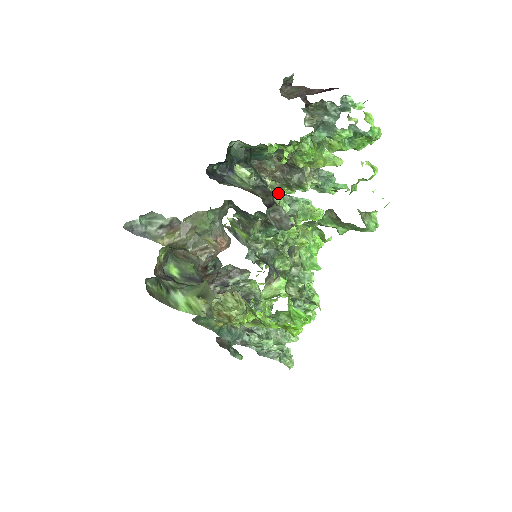
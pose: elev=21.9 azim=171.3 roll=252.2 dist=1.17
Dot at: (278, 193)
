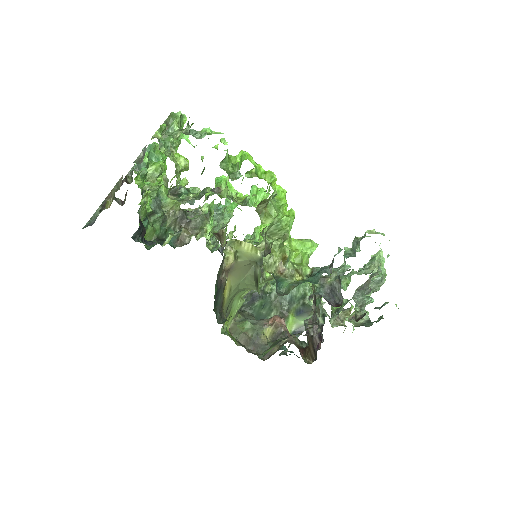
Dot at: occluded
